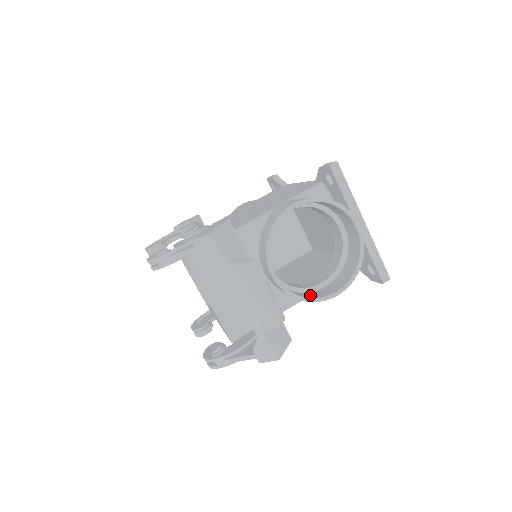
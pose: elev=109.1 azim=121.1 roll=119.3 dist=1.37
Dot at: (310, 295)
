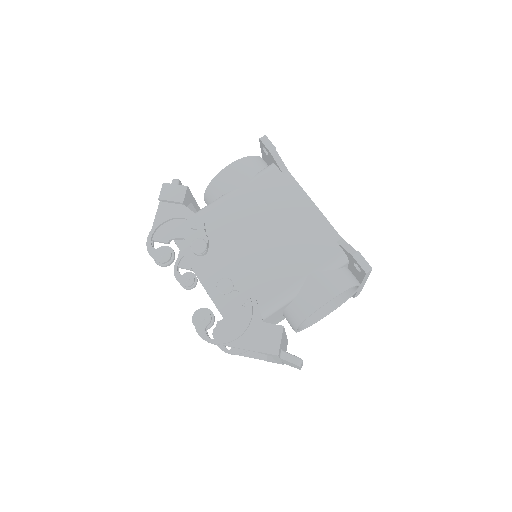
Dot at: occluded
